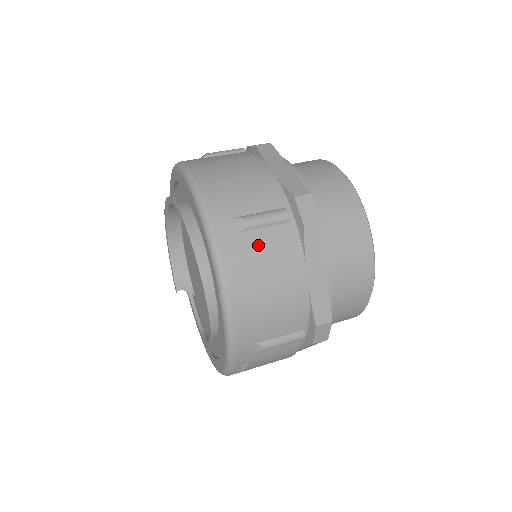
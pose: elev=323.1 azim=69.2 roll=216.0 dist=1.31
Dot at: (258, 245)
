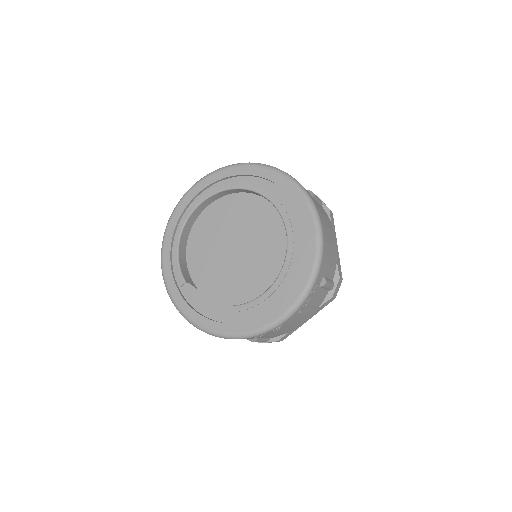
Dot at: (320, 208)
